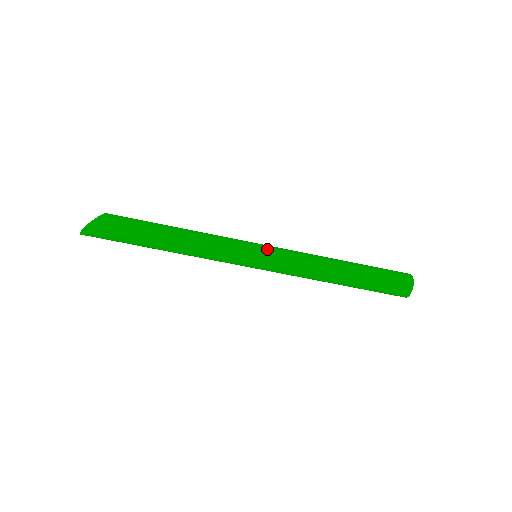
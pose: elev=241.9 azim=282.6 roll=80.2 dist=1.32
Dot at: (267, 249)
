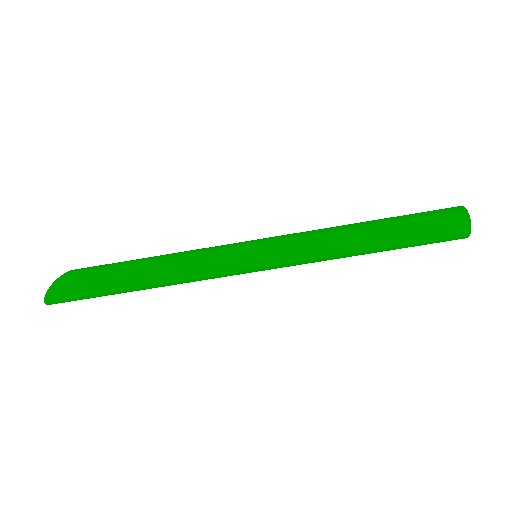
Dot at: occluded
